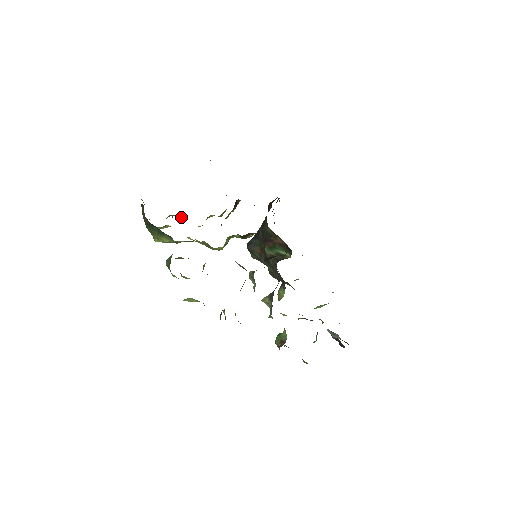
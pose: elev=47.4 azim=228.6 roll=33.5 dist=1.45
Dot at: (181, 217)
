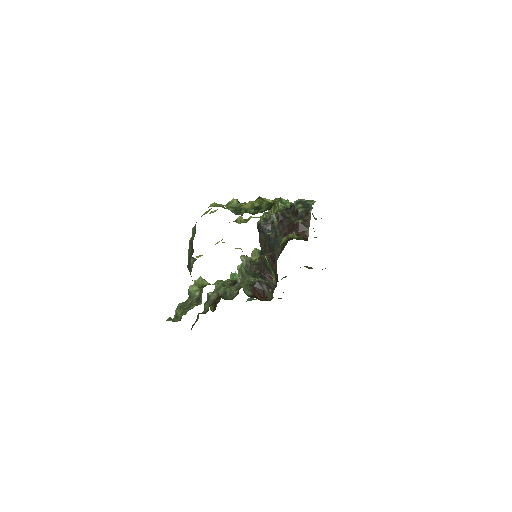
Dot at: occluded
